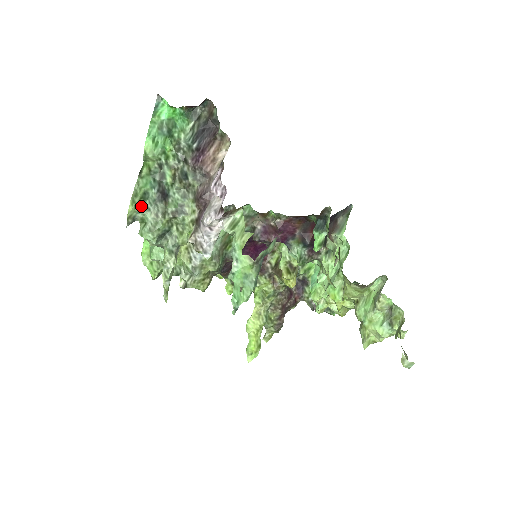
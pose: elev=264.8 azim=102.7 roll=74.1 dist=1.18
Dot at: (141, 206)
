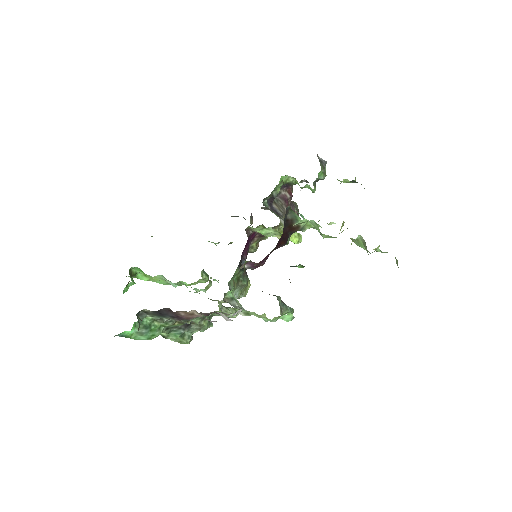
Dot at: (188, 337)
